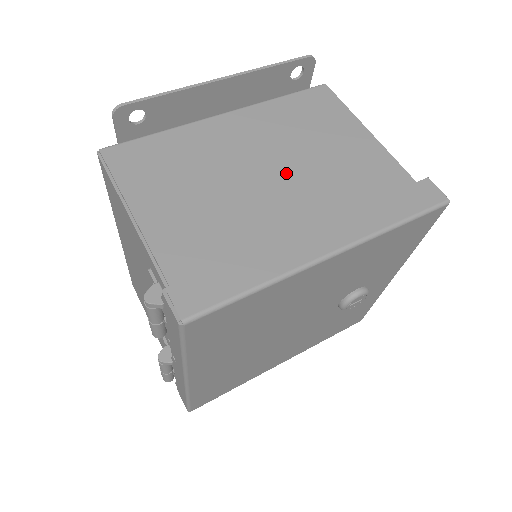
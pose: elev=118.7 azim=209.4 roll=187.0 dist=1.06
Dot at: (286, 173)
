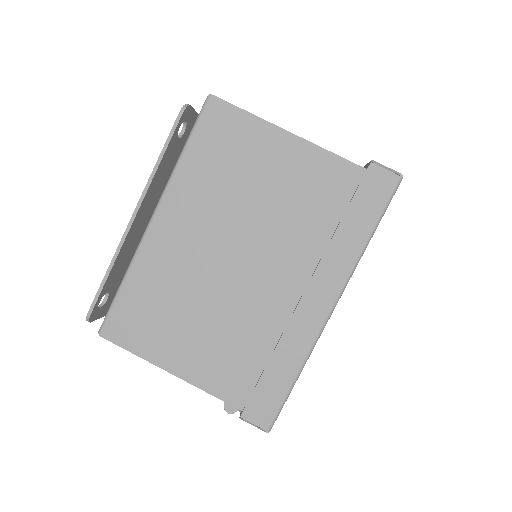
Dot at: (248, 248)
